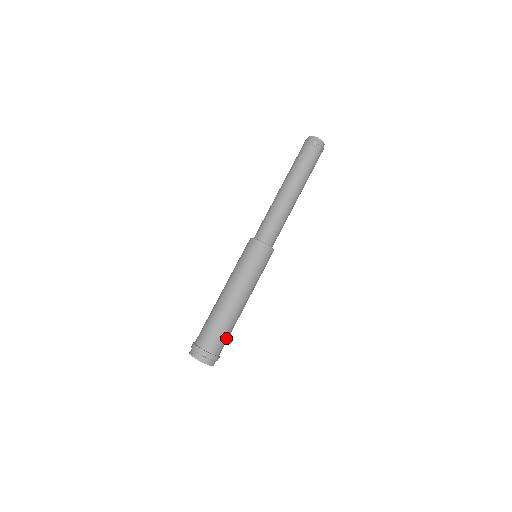
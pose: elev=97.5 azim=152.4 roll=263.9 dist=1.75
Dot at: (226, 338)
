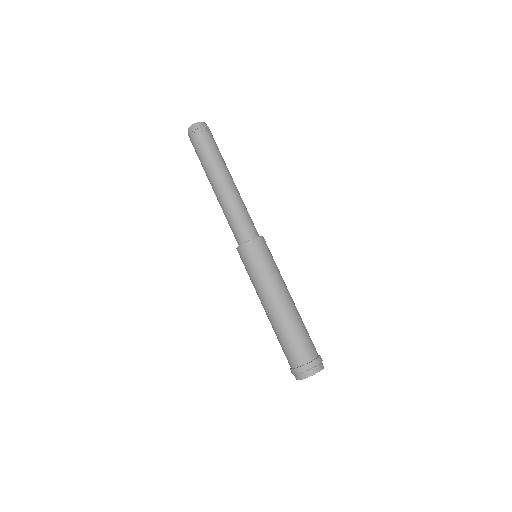
Dot at: (309, 336)
